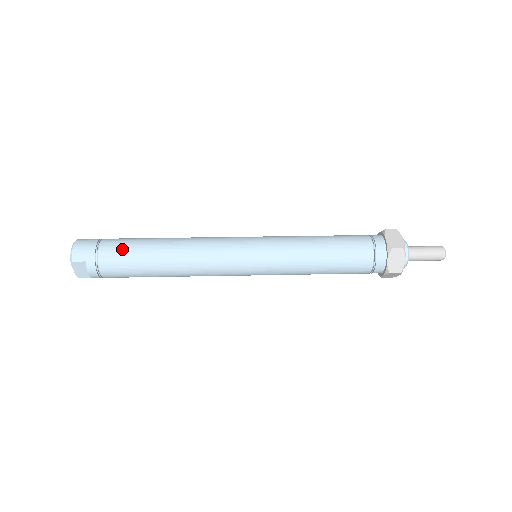
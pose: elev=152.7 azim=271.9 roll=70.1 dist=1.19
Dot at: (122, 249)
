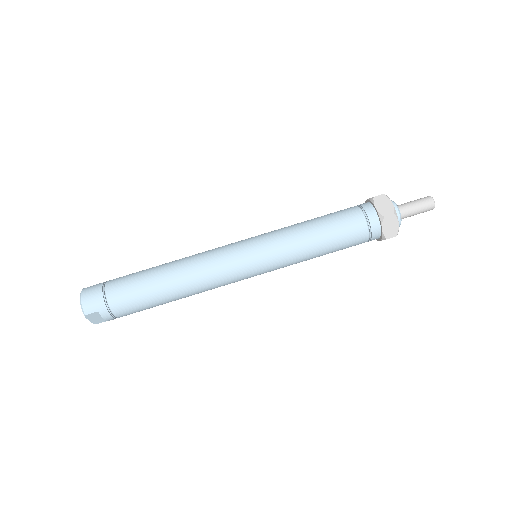
Dot at: (128, 290)
